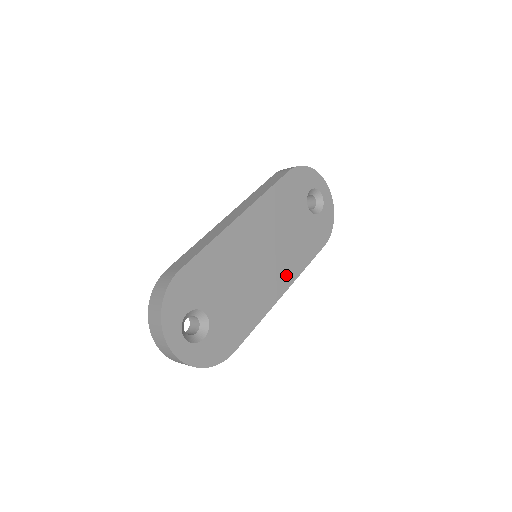
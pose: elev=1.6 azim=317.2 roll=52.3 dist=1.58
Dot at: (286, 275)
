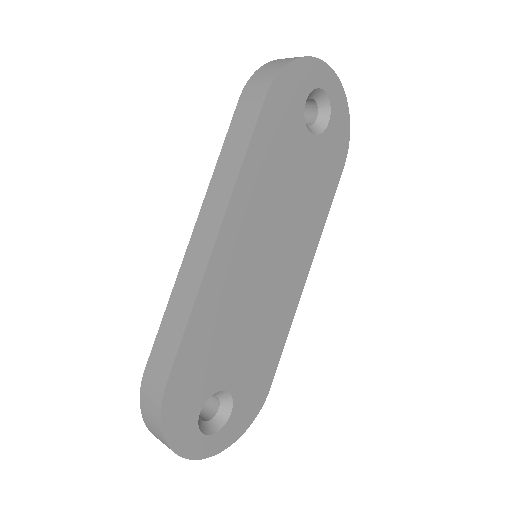
Dot at: (304, 253)
